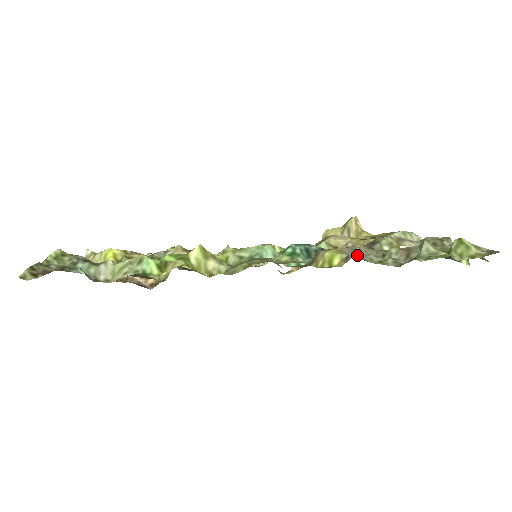
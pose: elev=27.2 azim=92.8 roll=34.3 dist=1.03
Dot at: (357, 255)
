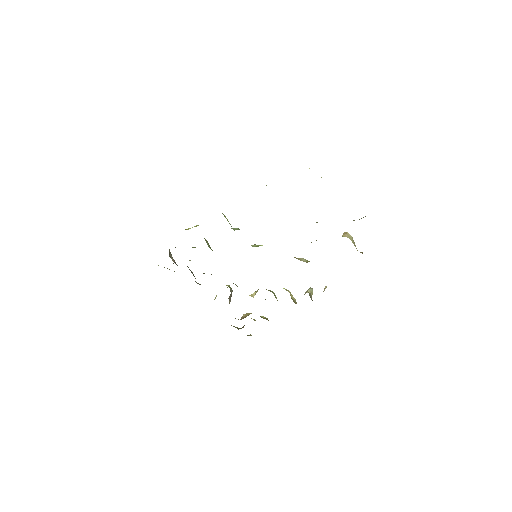
Dot at: occluded
